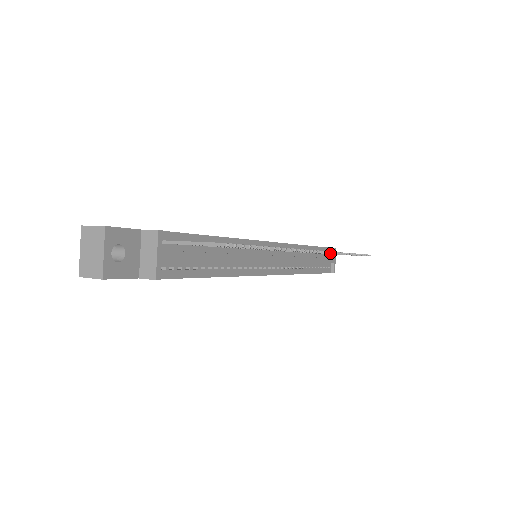
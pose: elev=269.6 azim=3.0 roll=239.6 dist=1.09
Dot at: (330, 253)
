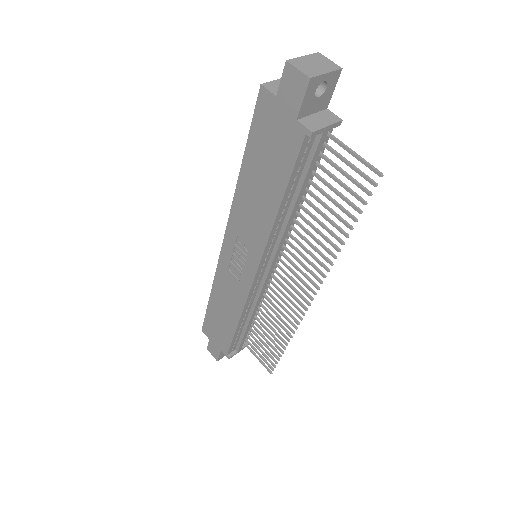
Dot at: (304, 314)
